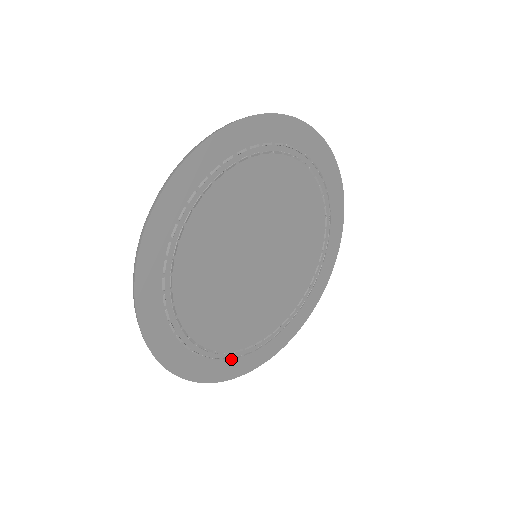
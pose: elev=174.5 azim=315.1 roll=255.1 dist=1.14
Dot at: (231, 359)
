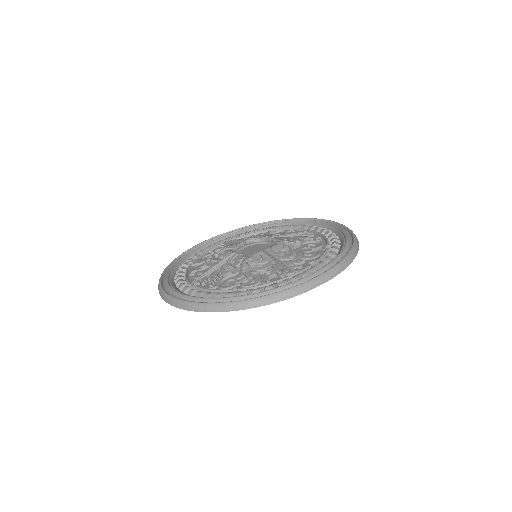
Dot at: occluded
